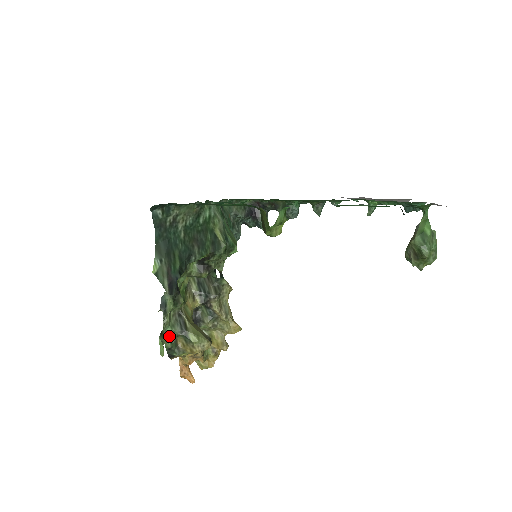
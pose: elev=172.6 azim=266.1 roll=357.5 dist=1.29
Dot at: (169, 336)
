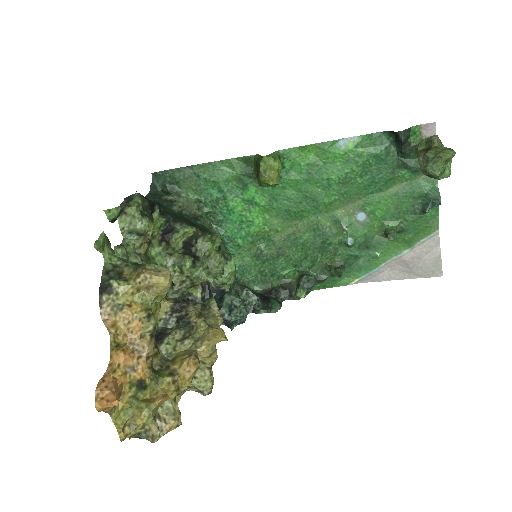
Dot at: (116, 257)
